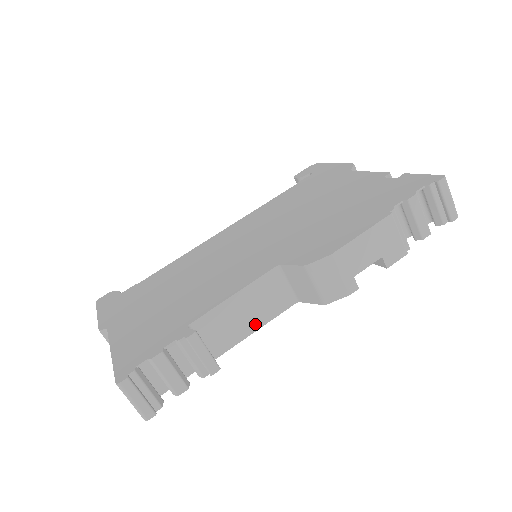
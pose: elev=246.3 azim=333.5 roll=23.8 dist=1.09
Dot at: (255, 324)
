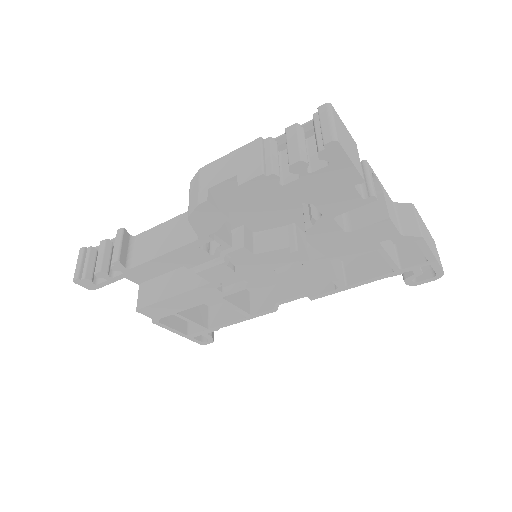
Dot at: (165, 249)
